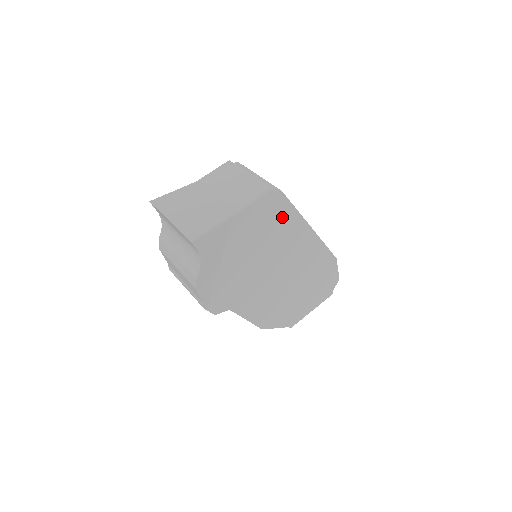
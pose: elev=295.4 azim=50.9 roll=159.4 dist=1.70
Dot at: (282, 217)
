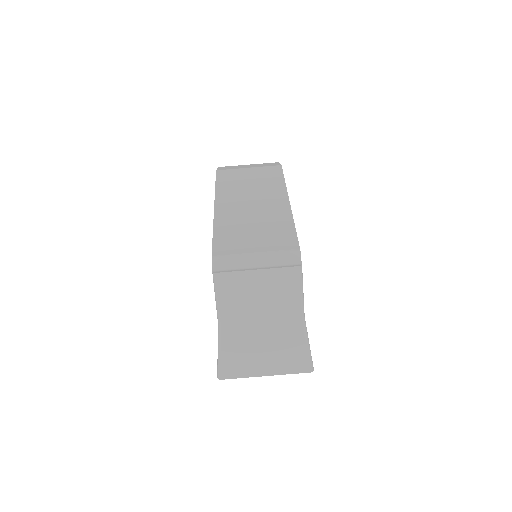
Dot at: occluded
